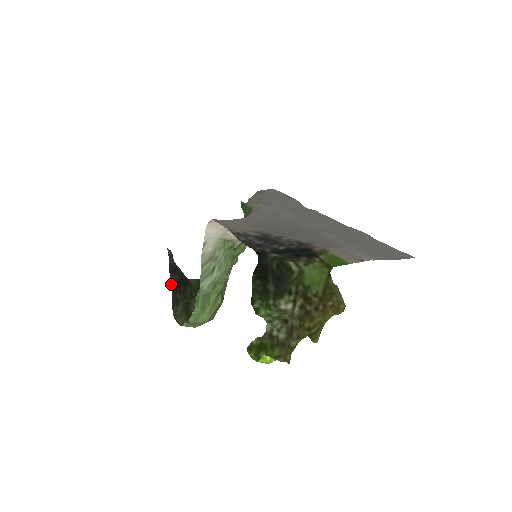
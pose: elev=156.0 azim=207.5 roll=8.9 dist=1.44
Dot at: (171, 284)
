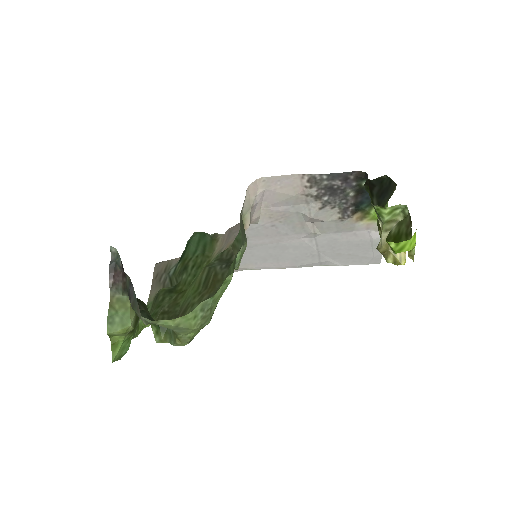
Dot at: (130, 282)
